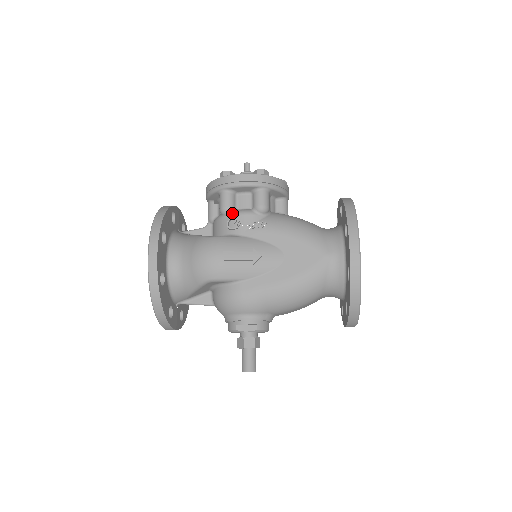
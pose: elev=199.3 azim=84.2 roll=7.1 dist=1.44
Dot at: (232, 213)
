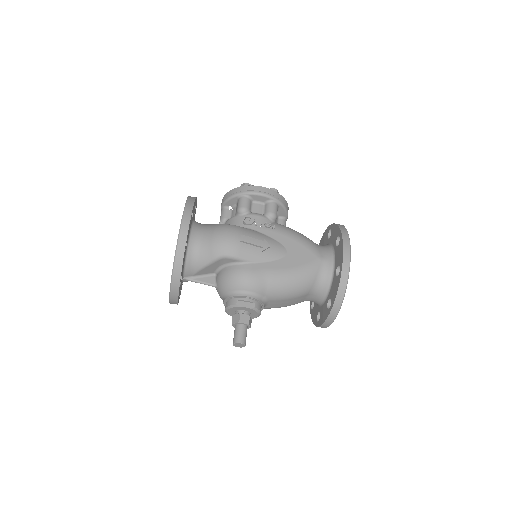
Dot at: (248, 213)
